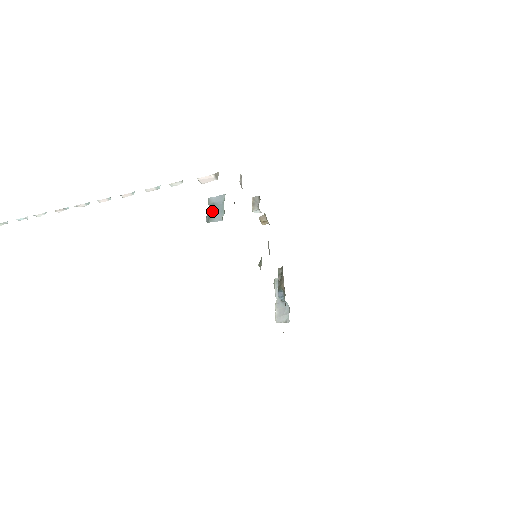
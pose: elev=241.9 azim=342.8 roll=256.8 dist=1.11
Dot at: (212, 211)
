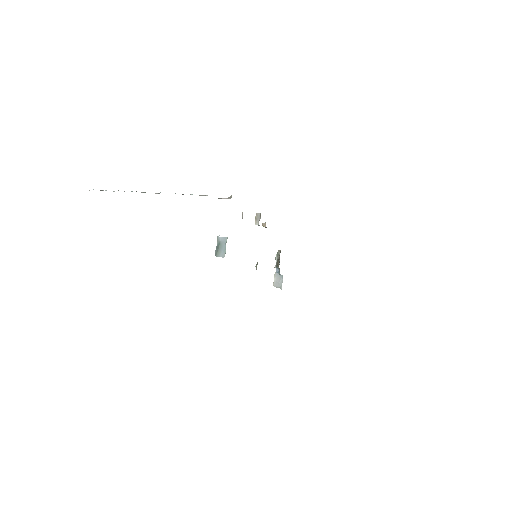
Dot at: (219, 248)
